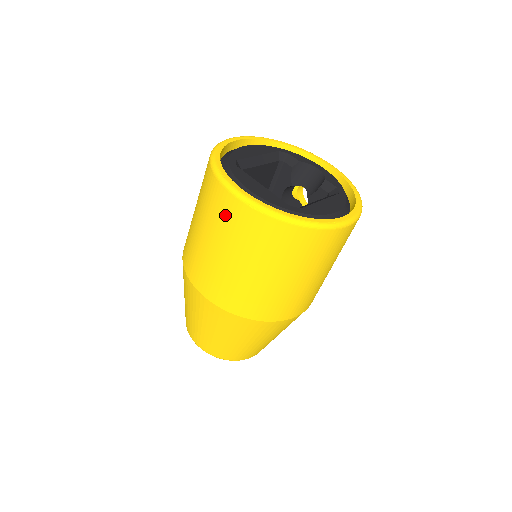
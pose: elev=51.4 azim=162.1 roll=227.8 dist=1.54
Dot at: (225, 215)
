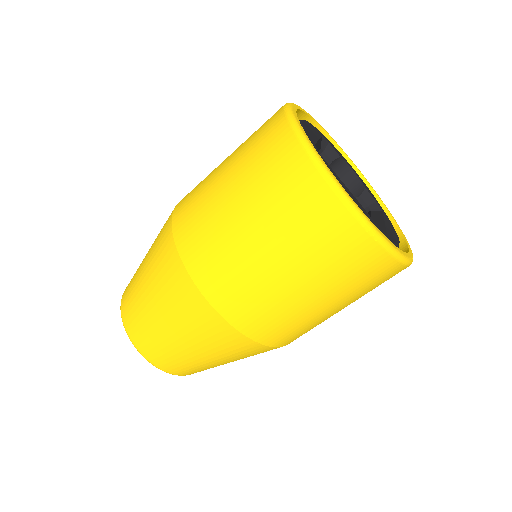
Dot at: (317, 226)
